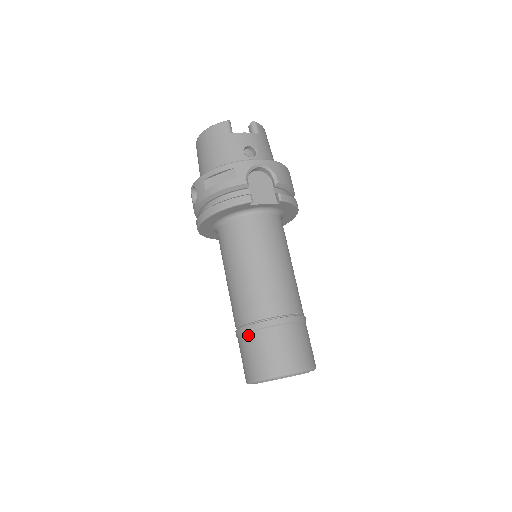
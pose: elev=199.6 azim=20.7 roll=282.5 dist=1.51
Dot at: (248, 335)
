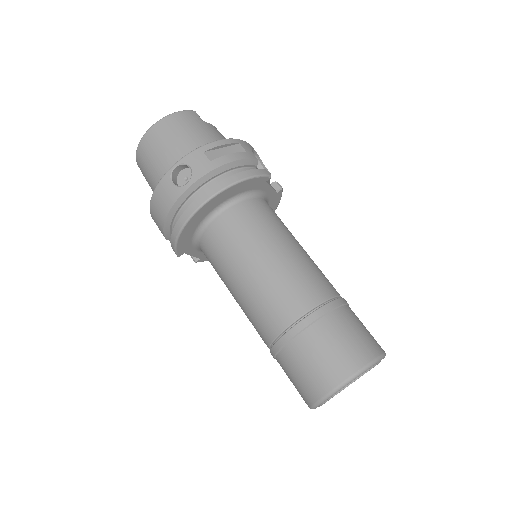
Dot at: (321, 322)
